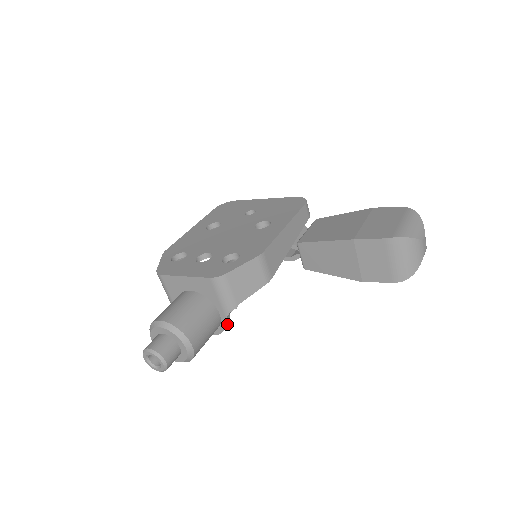
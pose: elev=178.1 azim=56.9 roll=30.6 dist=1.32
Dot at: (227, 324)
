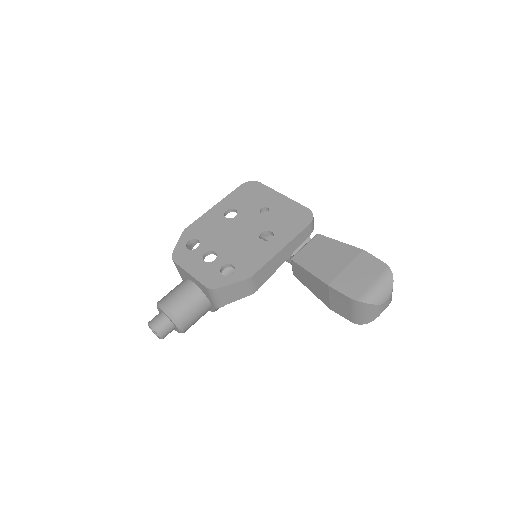
Dot at: (216, 310)
